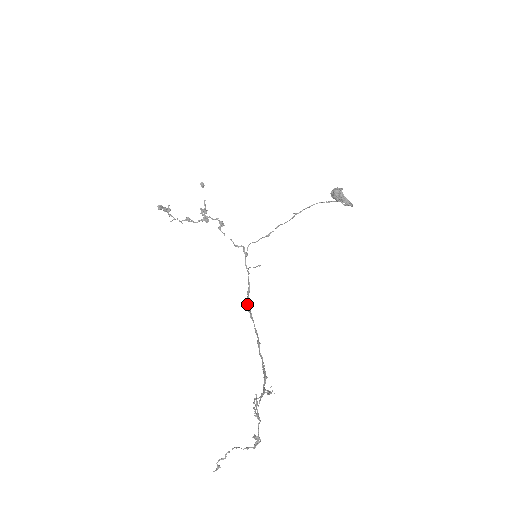
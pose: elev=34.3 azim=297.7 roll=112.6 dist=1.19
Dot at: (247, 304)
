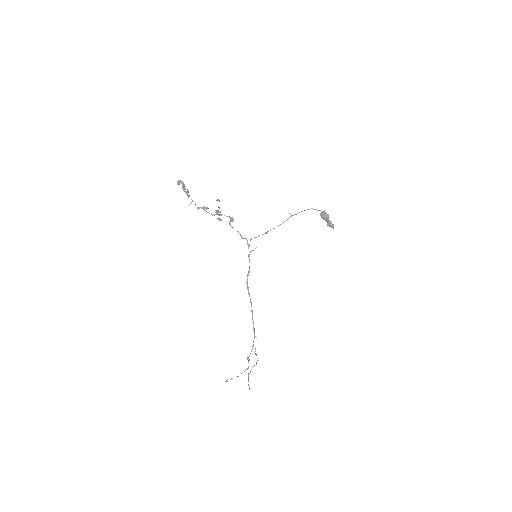
Dot at: (247, 285)
